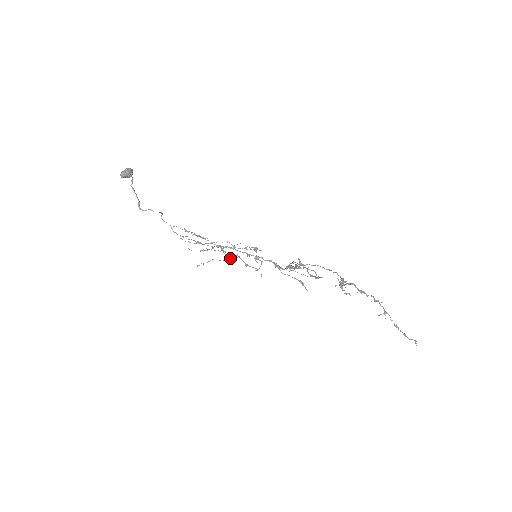
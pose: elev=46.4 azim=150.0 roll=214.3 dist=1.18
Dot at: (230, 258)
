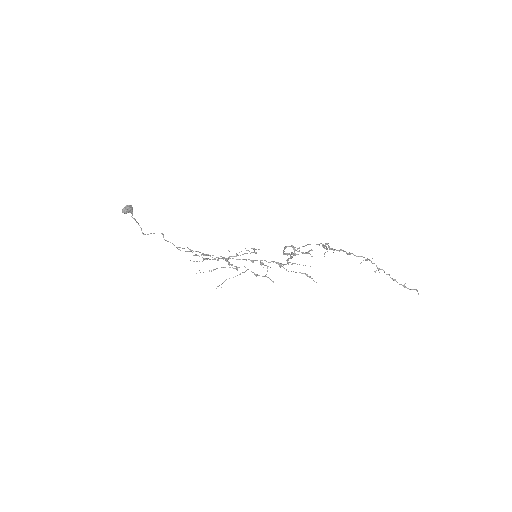
Dot at: (240, 273)
